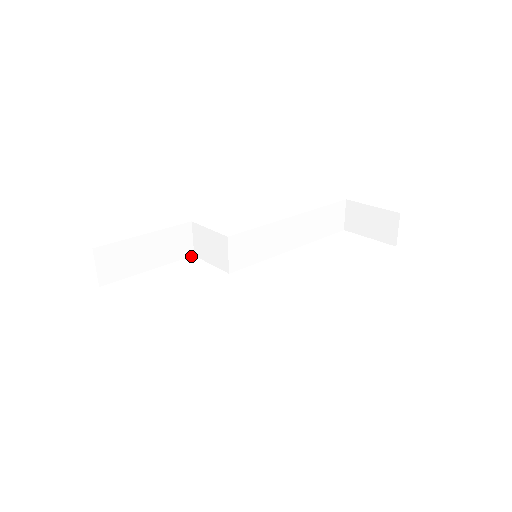
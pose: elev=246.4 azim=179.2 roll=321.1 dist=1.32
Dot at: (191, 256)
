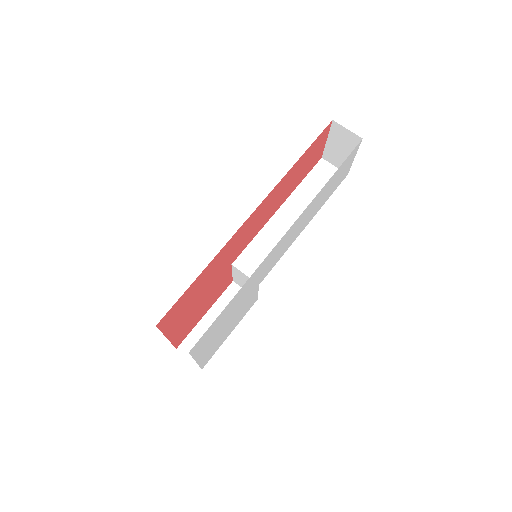
Dot at: occluded
